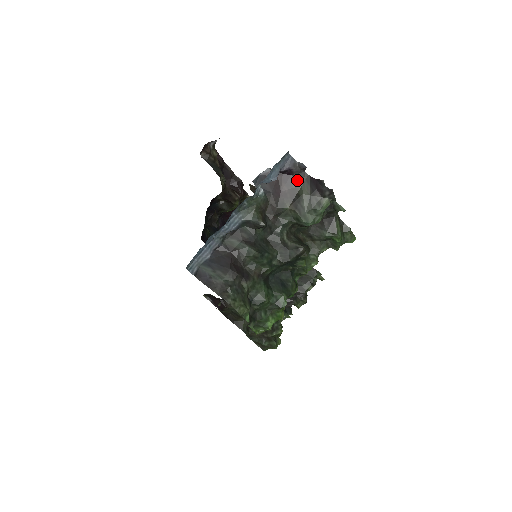
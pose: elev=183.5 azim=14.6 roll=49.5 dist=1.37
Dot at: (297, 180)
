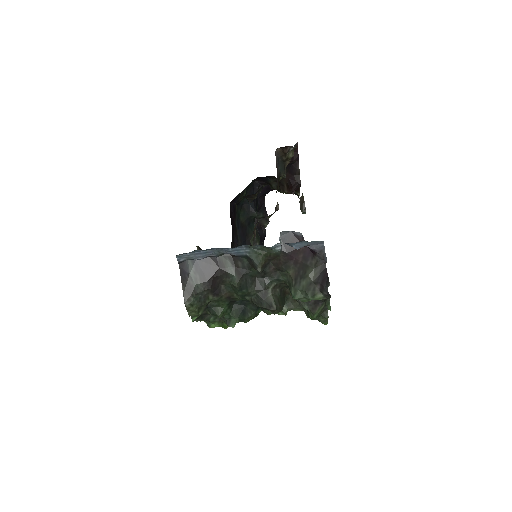
Dot at: (314, 261)
